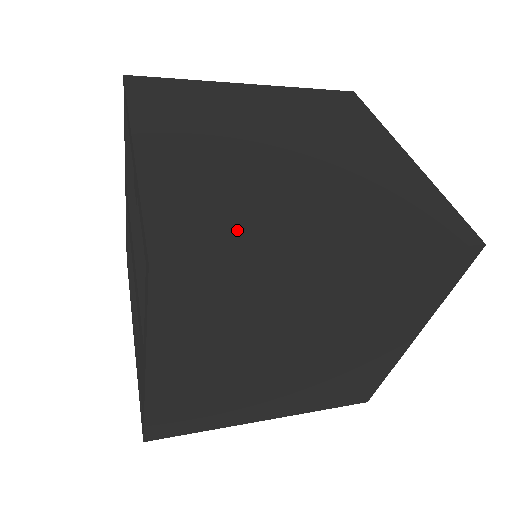
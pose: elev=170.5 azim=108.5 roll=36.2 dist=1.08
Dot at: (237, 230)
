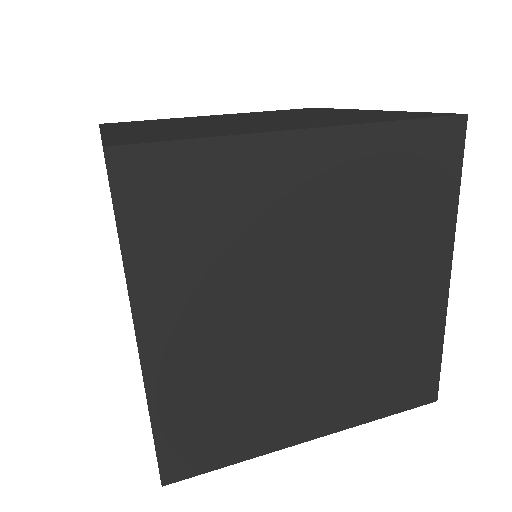
Dot at: (198, 134)
